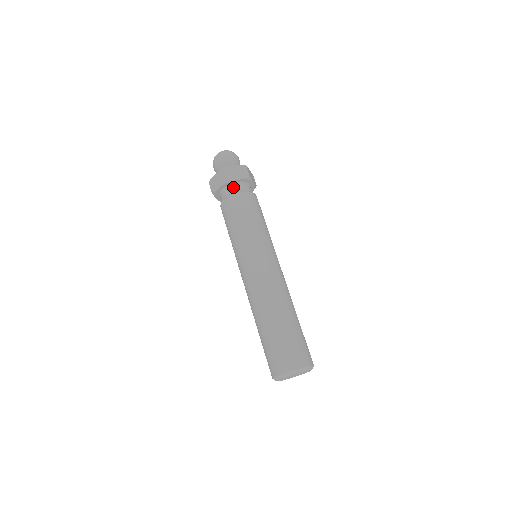
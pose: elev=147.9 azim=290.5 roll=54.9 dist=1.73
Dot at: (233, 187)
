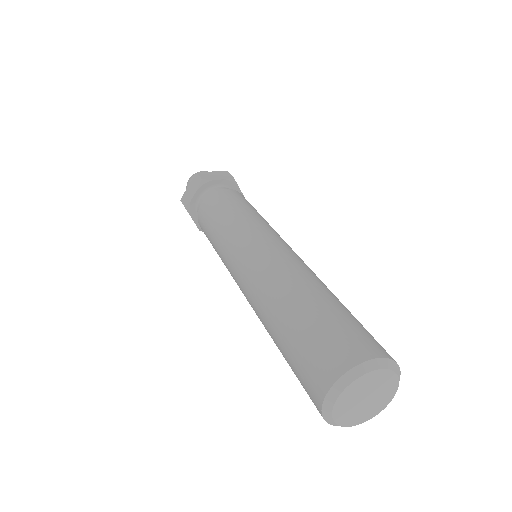
Dot at: (213, 190)
